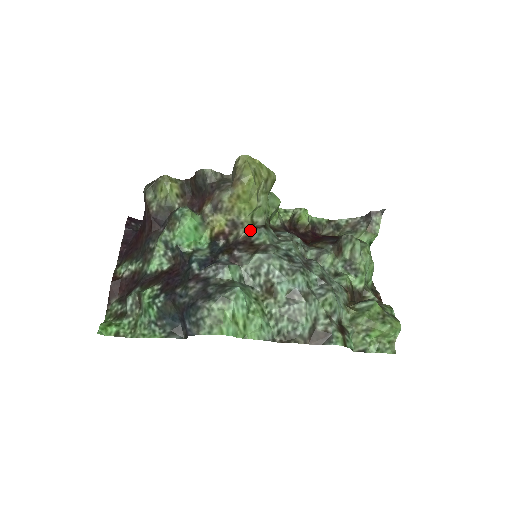
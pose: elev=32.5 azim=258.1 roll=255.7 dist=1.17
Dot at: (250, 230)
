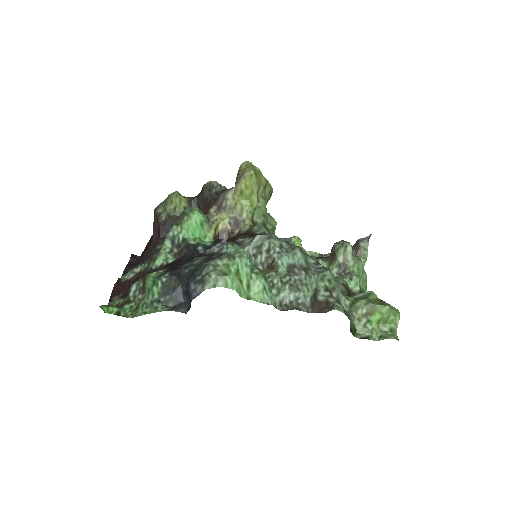
Dot at: (251, 226)
